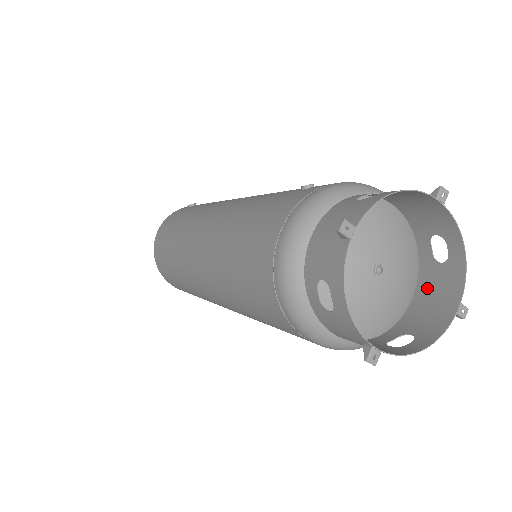
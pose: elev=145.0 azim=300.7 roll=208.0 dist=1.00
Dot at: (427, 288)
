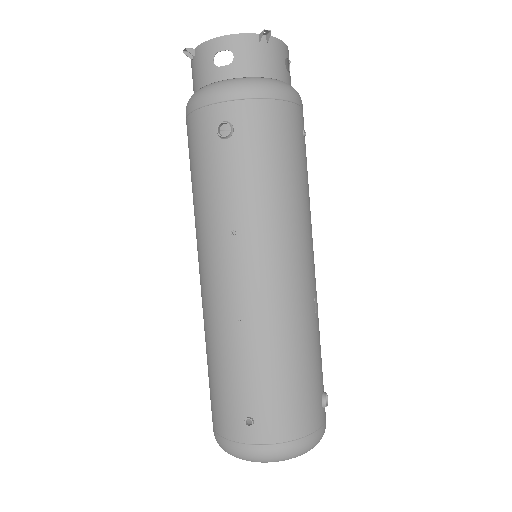
Dot at: (273, 68)
